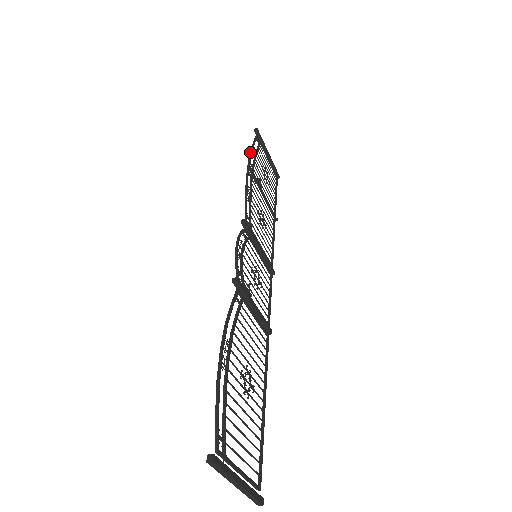
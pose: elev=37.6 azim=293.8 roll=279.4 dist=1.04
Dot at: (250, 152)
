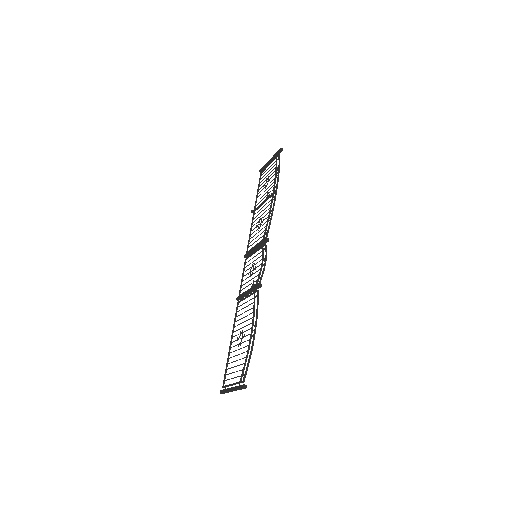
Dot at: occluded
